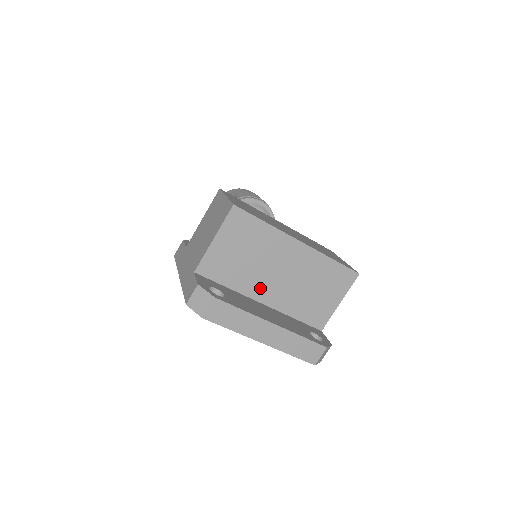
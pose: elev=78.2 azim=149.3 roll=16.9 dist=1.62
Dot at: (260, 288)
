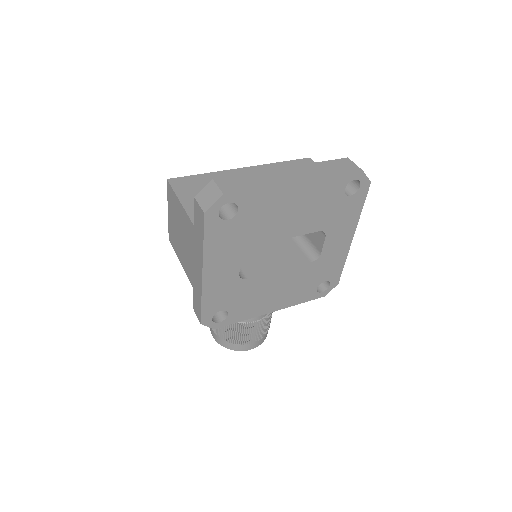
Dot at: occluded
